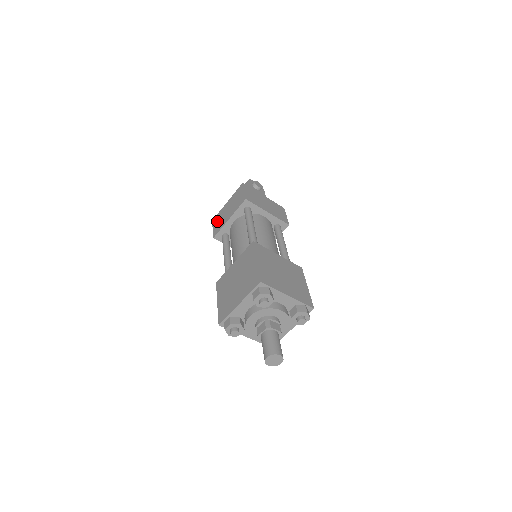
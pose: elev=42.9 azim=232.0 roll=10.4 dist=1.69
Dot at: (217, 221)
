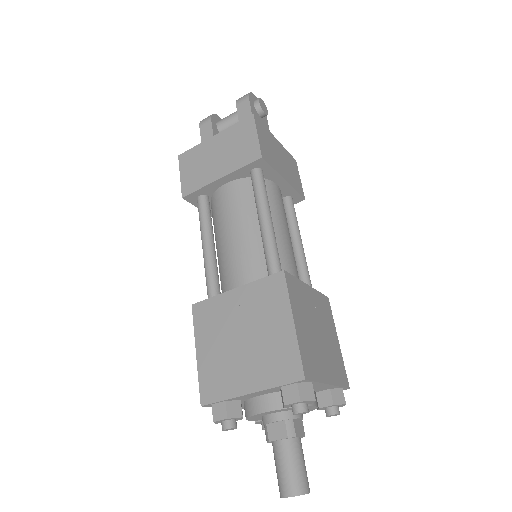
Dot at: (191, 165)
